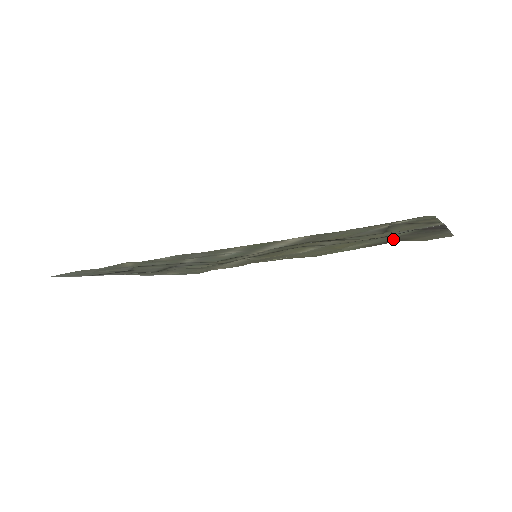
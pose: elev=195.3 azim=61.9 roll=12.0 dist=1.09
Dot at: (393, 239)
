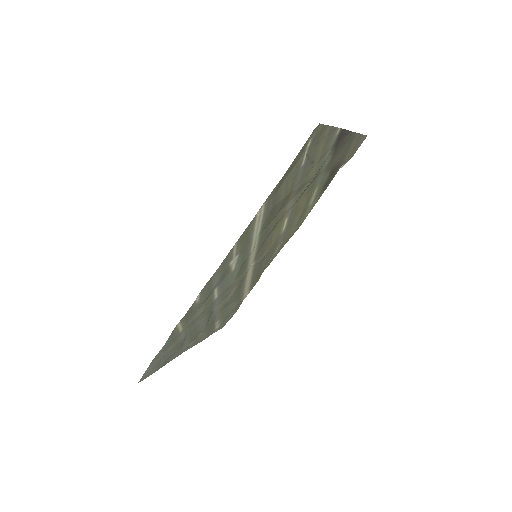
Dot at: (330, 170)
